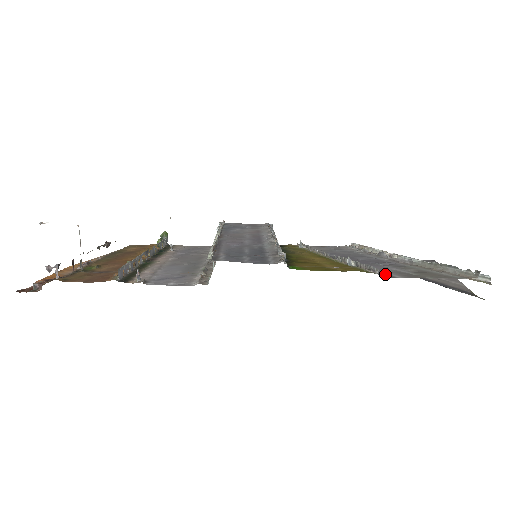
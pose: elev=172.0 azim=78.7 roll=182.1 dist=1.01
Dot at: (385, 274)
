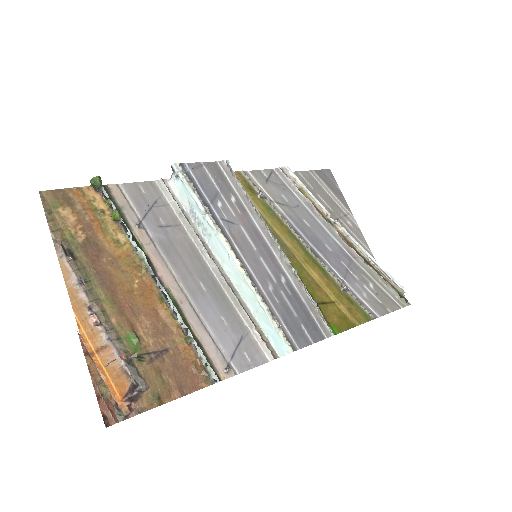
Dot at: occluded
